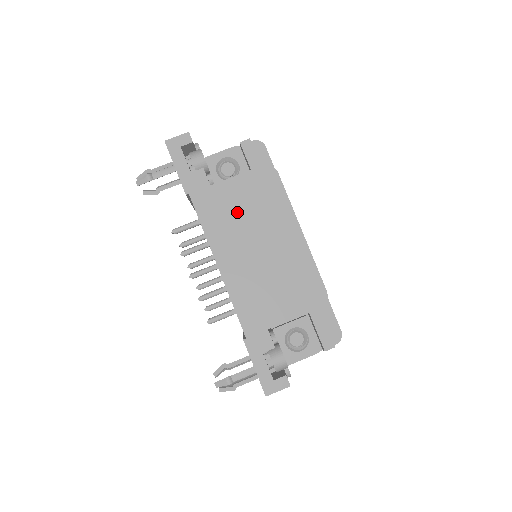
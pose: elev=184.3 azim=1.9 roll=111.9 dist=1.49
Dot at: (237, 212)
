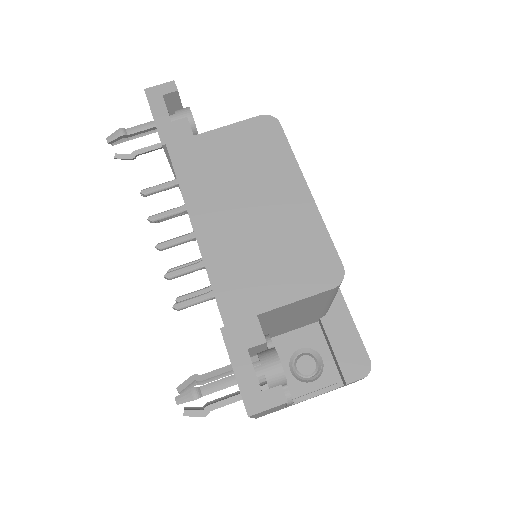
Dot at: (225, 165)
